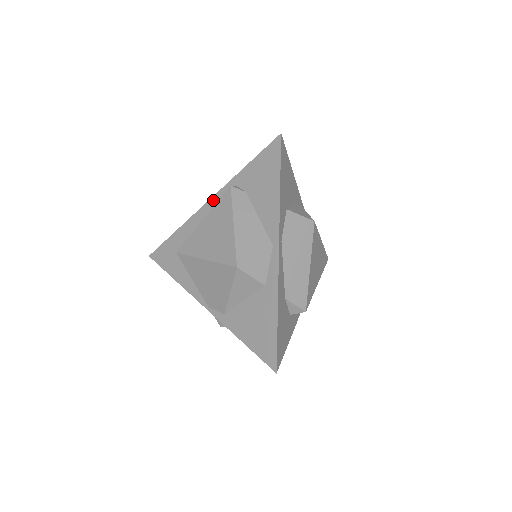
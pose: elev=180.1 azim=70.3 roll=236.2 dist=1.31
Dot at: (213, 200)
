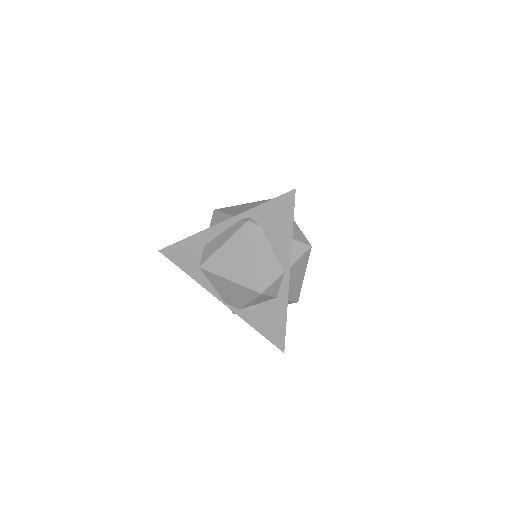
Dot at: (227, 223)
